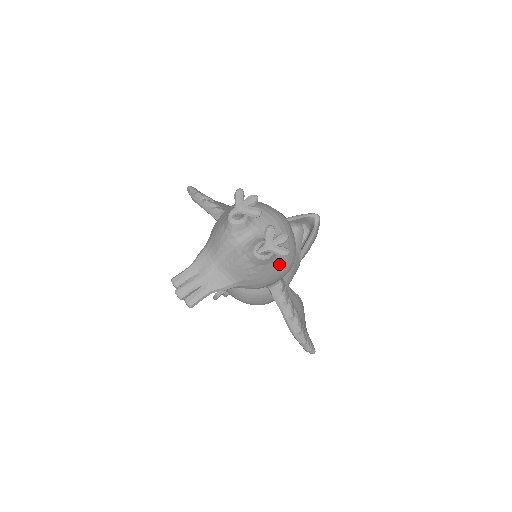
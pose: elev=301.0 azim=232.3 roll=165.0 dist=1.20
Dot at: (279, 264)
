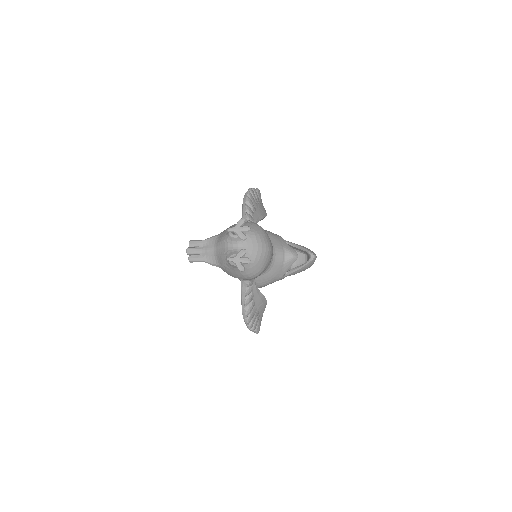
Dot at: (244, 272)
